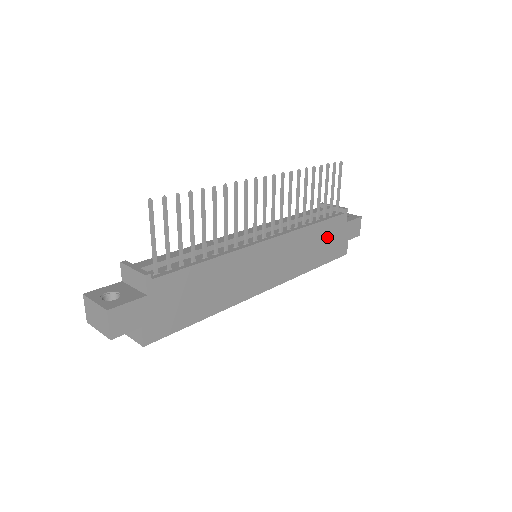
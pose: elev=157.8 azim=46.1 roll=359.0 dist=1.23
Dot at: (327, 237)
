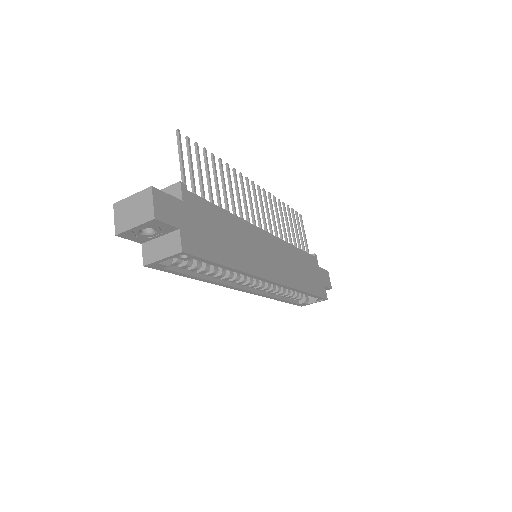
Dot at: (308, 269)
